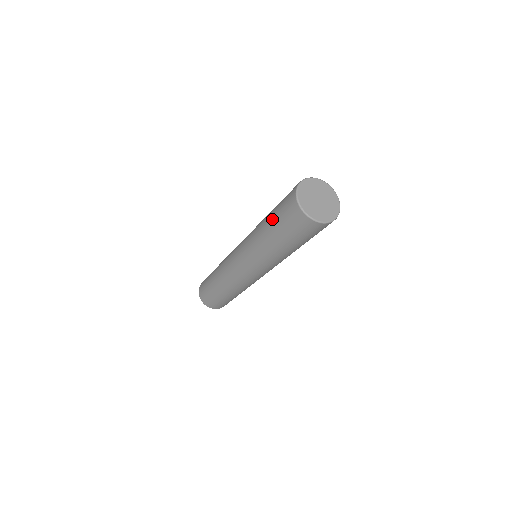
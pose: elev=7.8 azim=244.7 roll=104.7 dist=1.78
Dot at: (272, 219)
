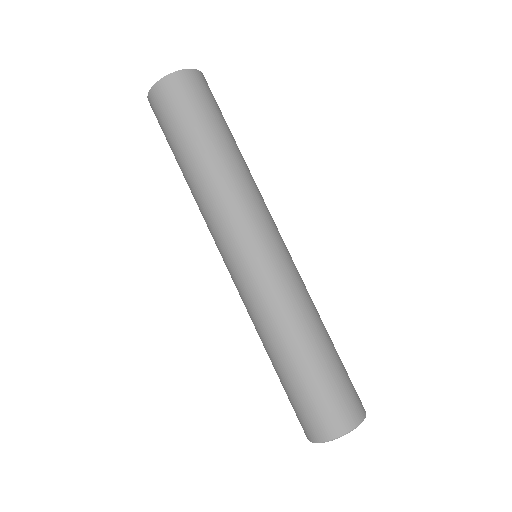
Dot at: (282, 382)
